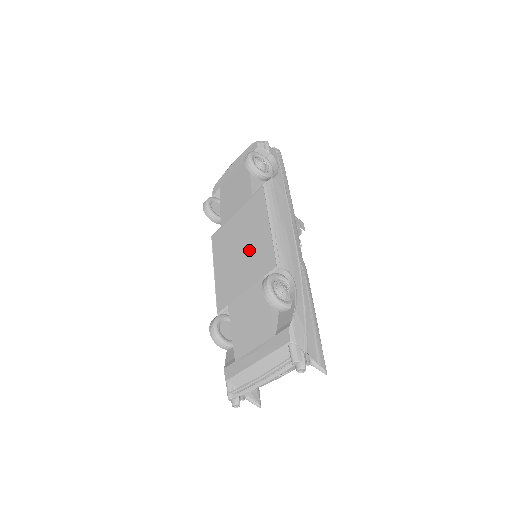
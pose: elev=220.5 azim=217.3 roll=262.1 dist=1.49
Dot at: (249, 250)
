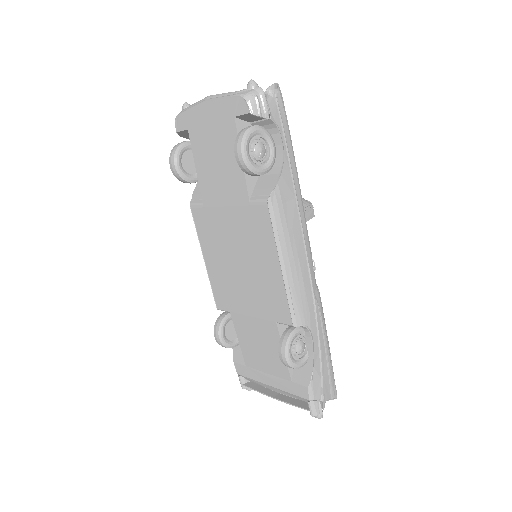
Dot at: (253, 276)
